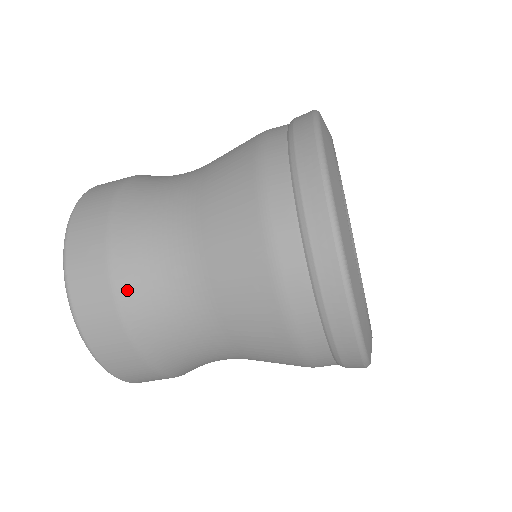
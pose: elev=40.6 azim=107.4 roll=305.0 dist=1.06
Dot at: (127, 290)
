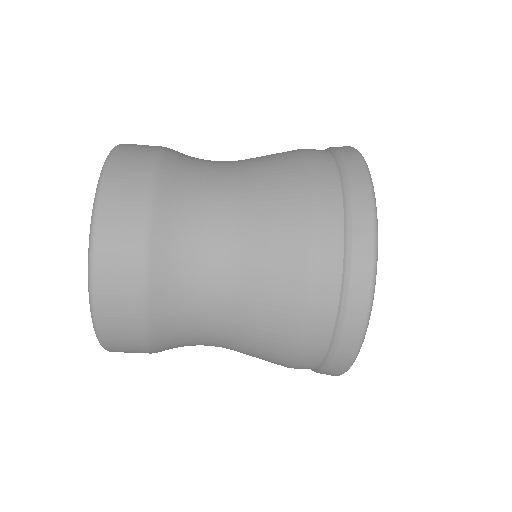
Dot at: (158, 326)
